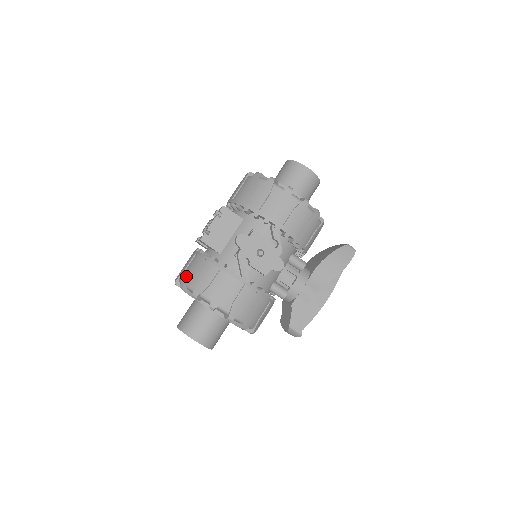
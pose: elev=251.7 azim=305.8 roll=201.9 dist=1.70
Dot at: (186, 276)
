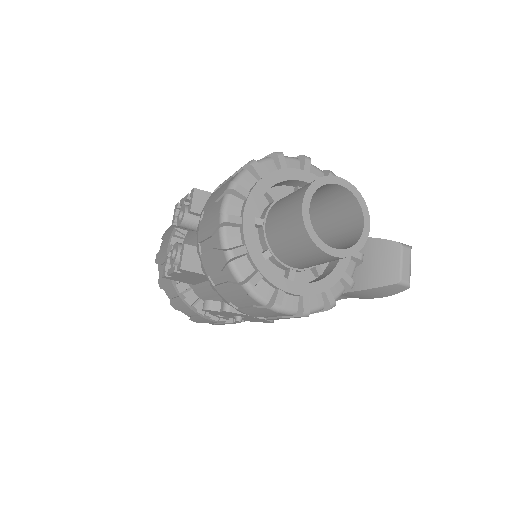
Dot at: (161, 281)
